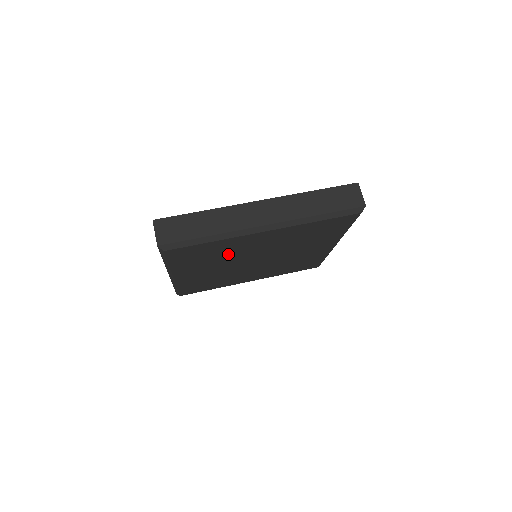
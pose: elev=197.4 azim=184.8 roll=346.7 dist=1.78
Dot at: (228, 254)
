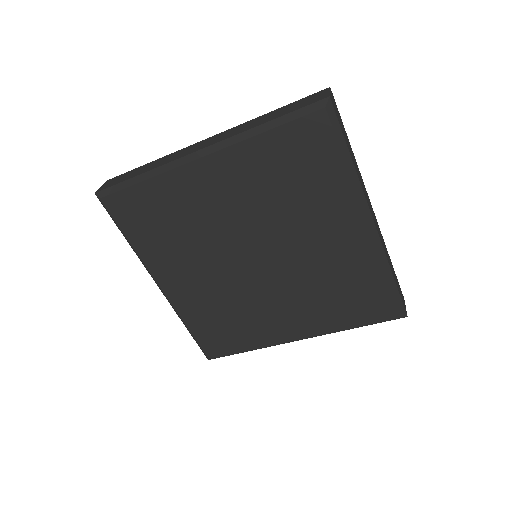
Dot at: (193, 226)
